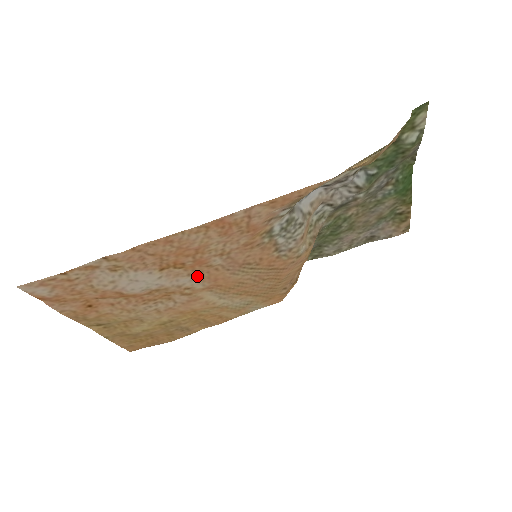
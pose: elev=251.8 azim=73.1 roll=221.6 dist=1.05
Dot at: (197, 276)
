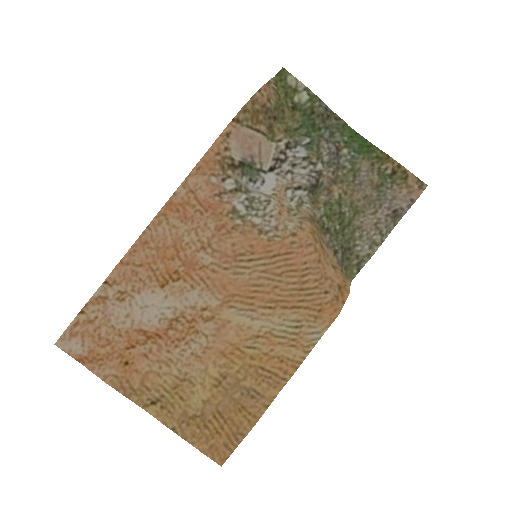
Dot at: (202, 287)
